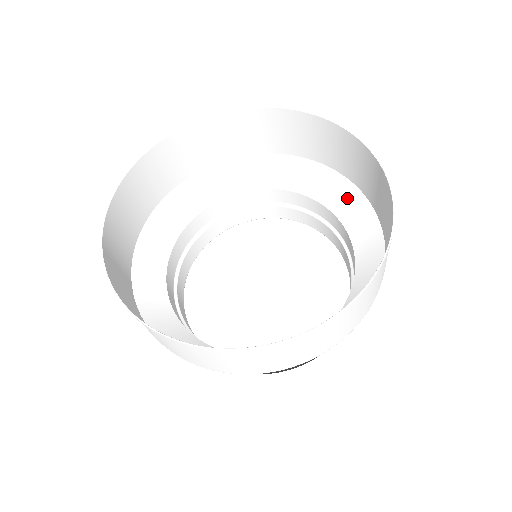
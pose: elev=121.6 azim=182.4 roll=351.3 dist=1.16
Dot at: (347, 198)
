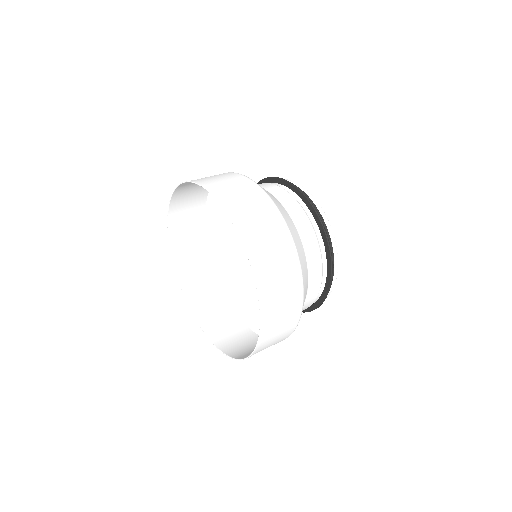
Dot at: occluded
